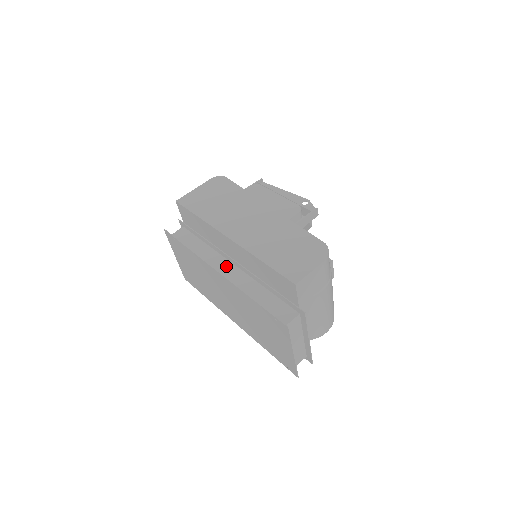
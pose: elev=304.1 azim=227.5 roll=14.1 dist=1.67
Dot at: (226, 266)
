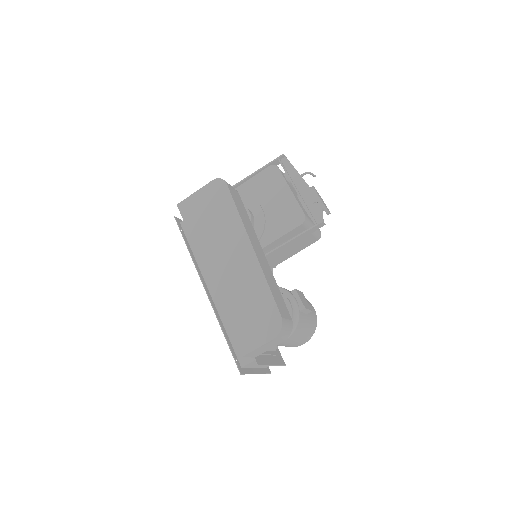
Dot at: occluded
